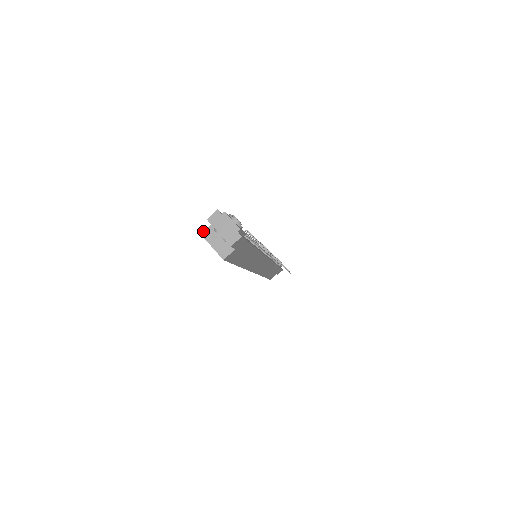
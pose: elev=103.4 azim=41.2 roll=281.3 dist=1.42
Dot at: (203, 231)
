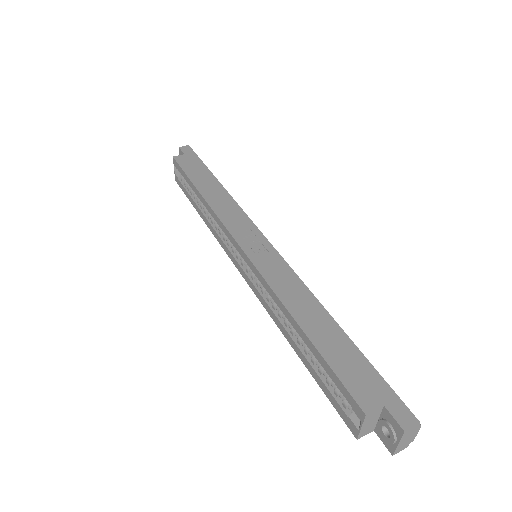
Dot at: (371, 413)
